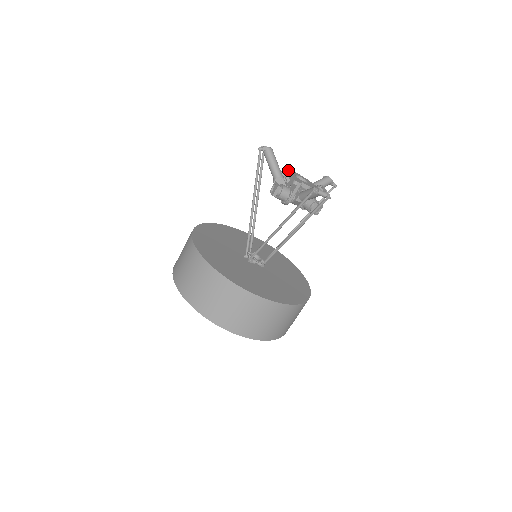
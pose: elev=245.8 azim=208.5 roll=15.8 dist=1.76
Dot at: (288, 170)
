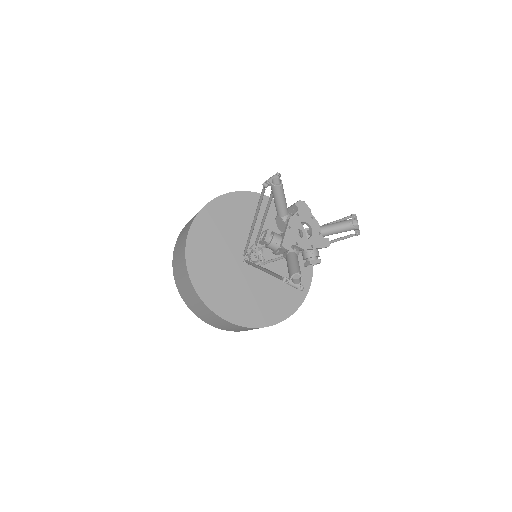
Dot at: occluded
